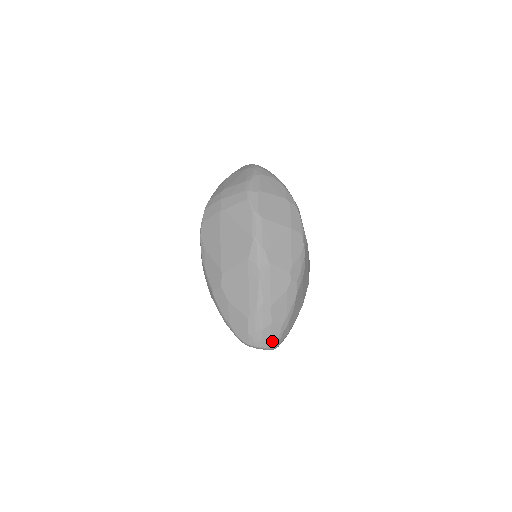
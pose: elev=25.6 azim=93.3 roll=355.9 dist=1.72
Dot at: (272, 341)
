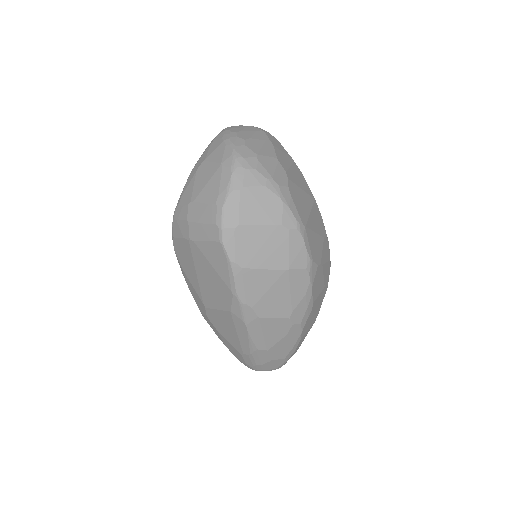
Dot at: (275, 368)
